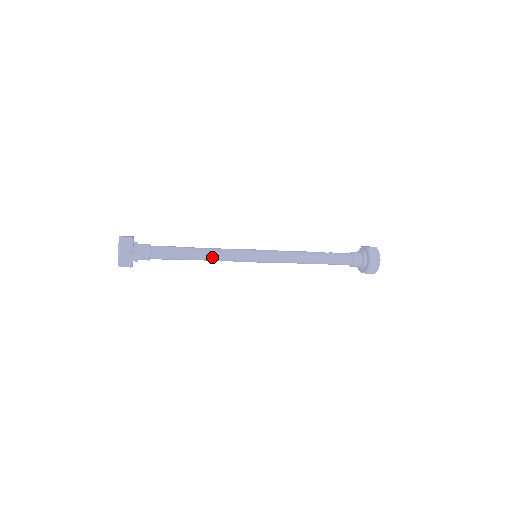
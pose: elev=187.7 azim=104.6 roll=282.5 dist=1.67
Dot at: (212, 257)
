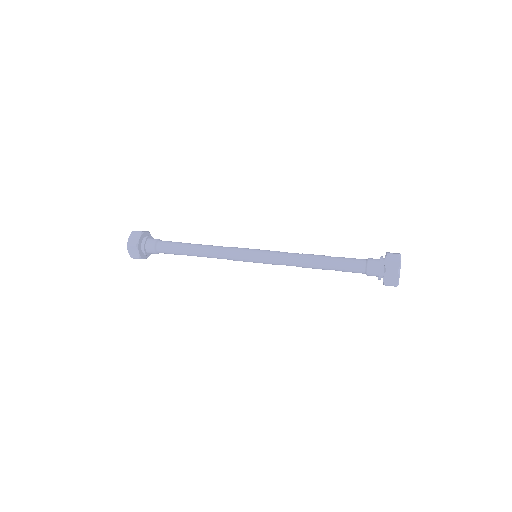
Dot at: occluded
